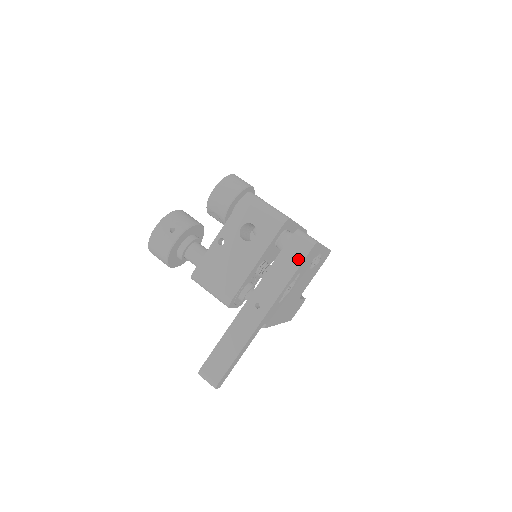
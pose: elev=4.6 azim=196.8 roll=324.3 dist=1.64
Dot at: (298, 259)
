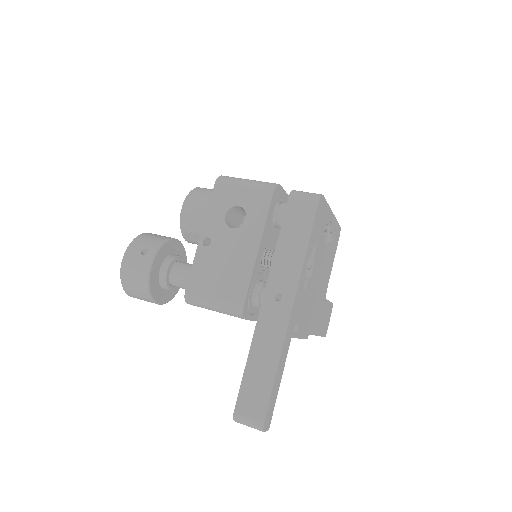
Dot at: (307, 221)
